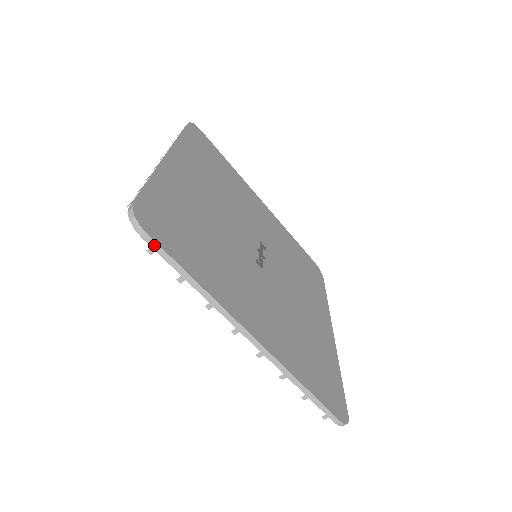
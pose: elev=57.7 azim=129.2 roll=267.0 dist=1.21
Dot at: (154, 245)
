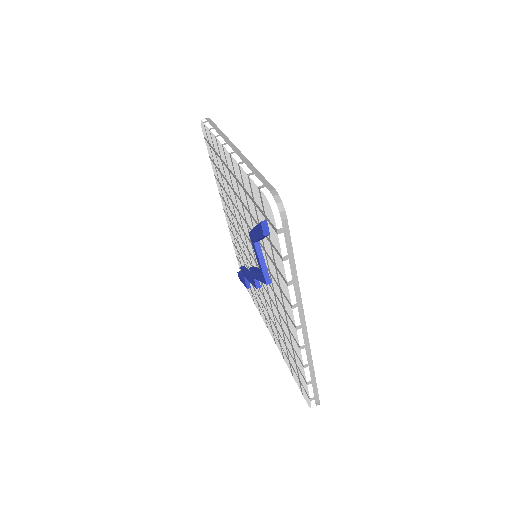
Dot at: (209, 121)
